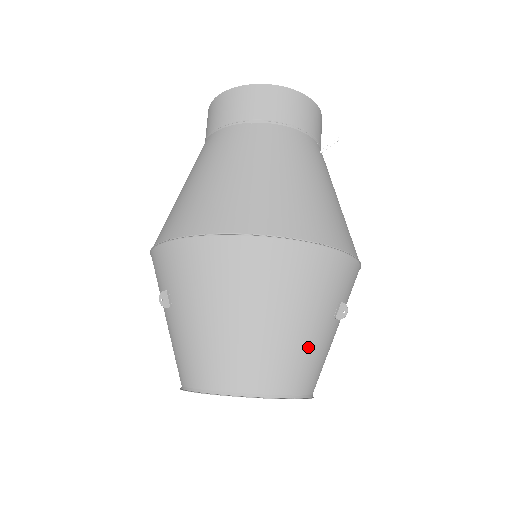
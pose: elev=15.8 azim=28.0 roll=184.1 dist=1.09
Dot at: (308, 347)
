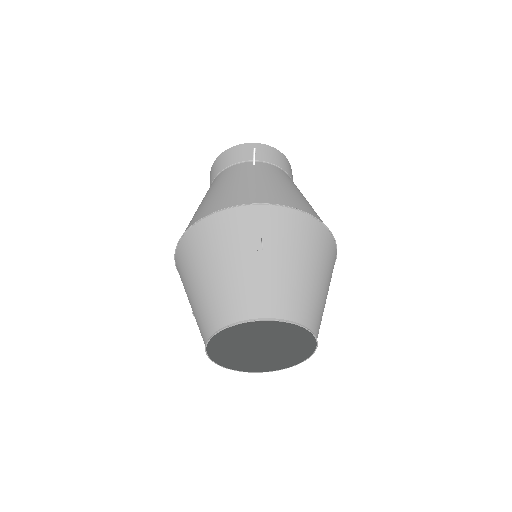
Dot at: (238, 281)
